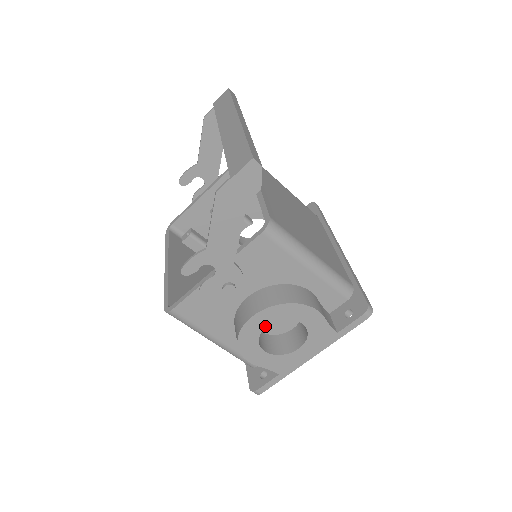
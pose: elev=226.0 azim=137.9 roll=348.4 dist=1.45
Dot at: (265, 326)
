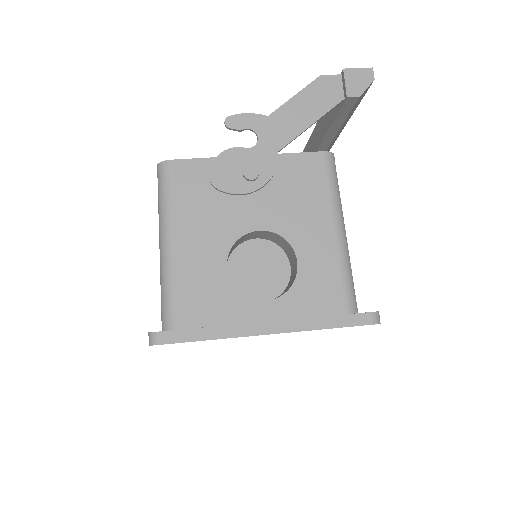
Dot at: (258, 228)
